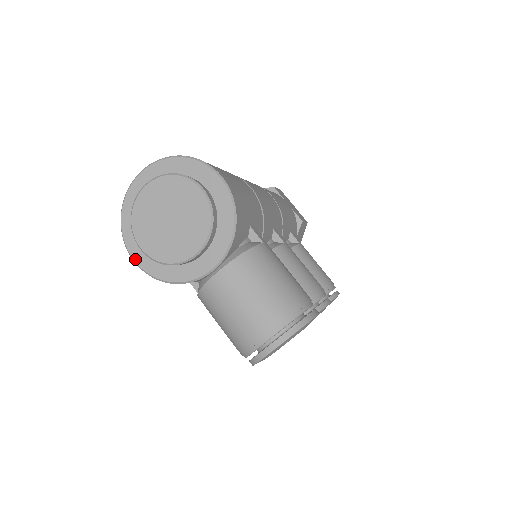
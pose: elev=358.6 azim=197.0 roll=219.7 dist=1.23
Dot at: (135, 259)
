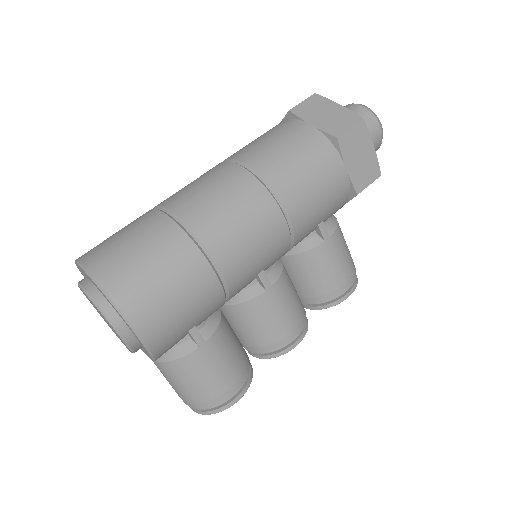
Dot at: occluded
